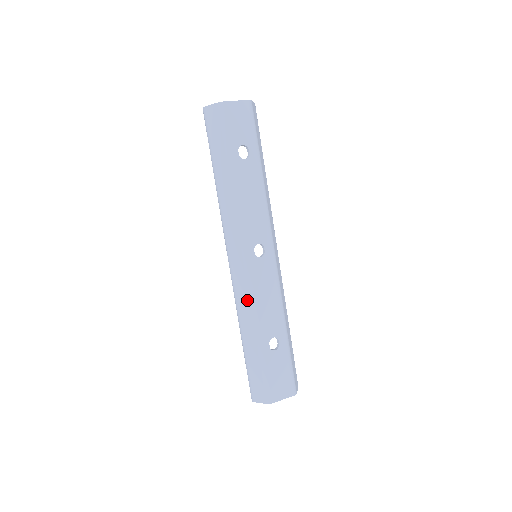
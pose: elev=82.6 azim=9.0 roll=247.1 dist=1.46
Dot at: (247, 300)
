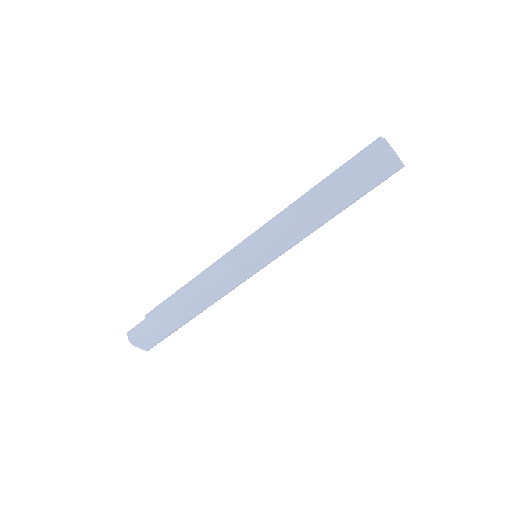
Dot at: (223, 292)
